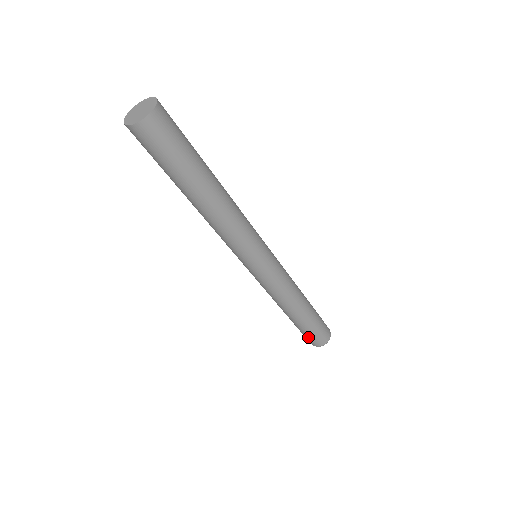
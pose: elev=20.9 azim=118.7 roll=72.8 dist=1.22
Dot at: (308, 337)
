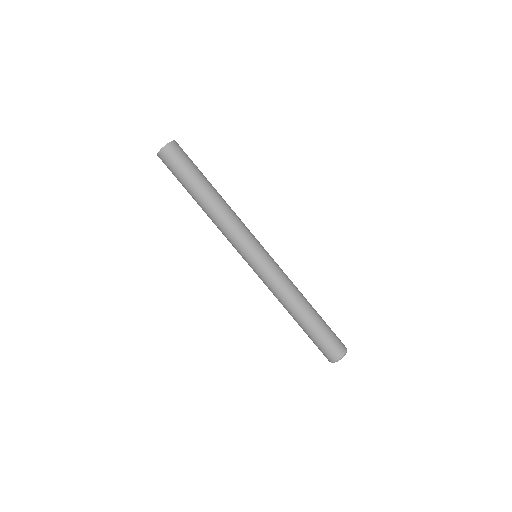
Dot at: (323, 347)
